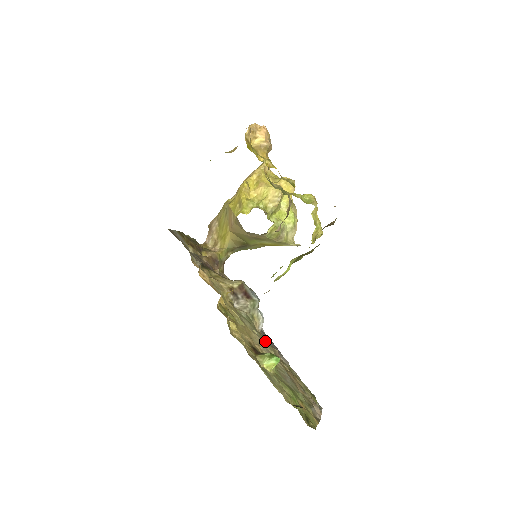
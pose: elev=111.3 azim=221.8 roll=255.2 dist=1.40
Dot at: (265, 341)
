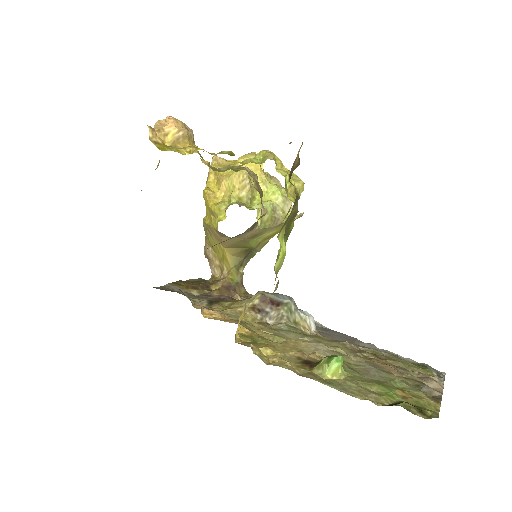
Dot at: (324, 341)
